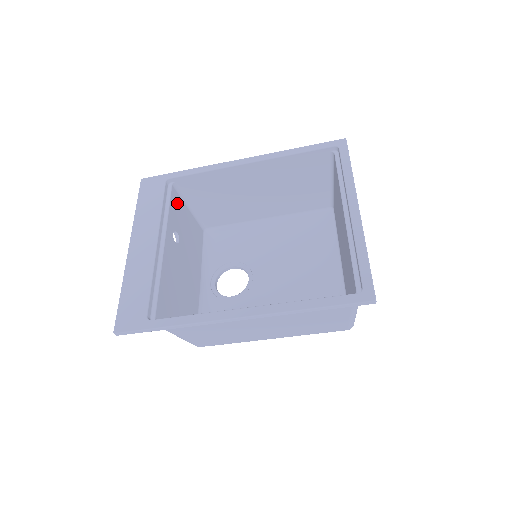
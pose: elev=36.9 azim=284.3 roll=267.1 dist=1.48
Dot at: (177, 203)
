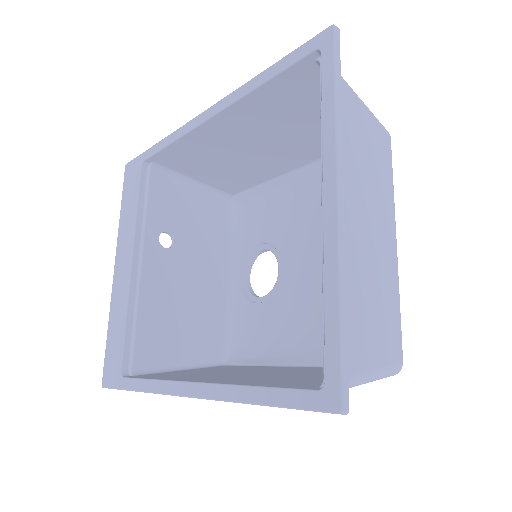
Dot at: (165, 189)
